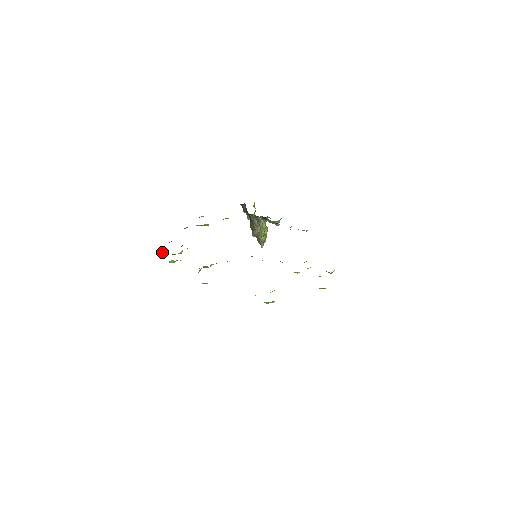
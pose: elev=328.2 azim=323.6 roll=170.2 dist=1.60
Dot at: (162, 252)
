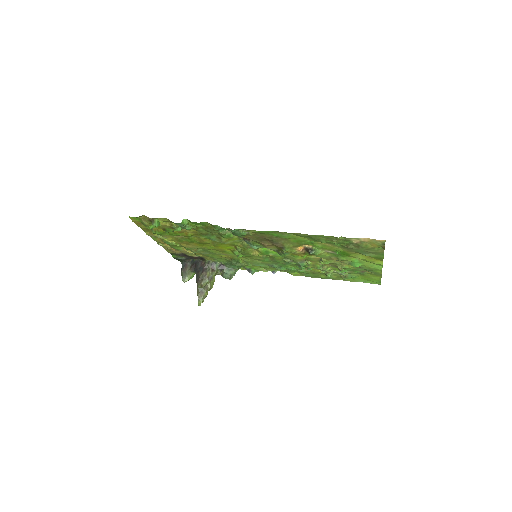
Dot at: (155, 224)
